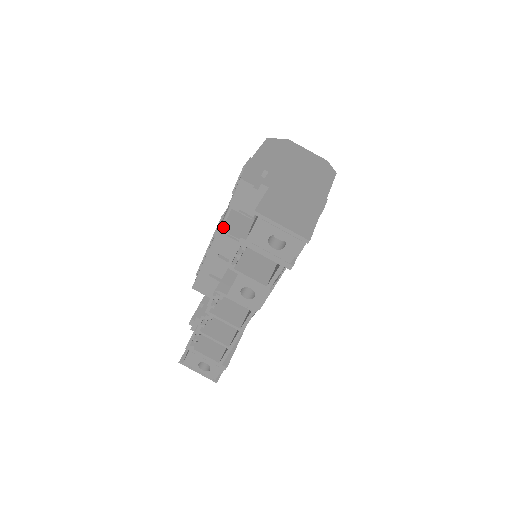
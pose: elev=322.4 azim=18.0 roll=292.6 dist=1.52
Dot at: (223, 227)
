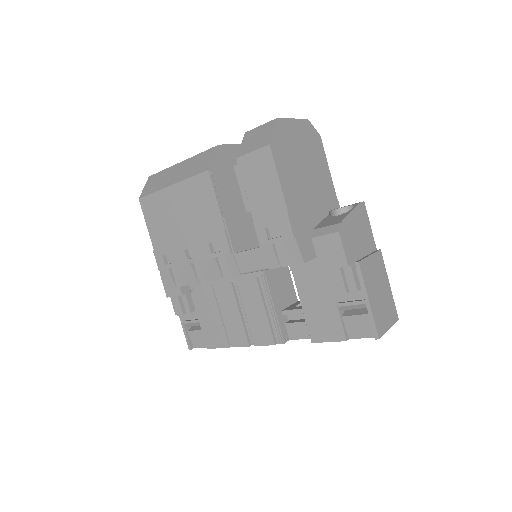
Dot at: (243, 269)
